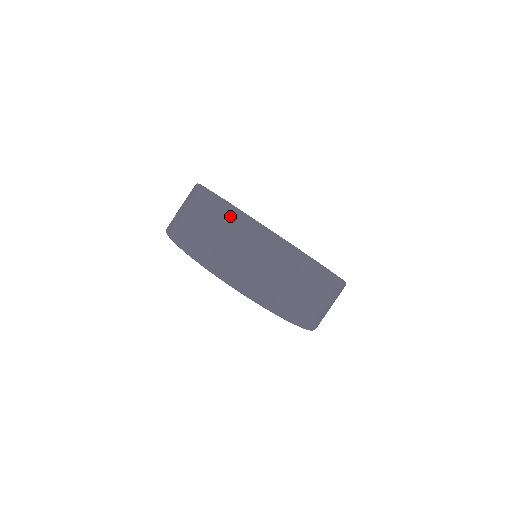
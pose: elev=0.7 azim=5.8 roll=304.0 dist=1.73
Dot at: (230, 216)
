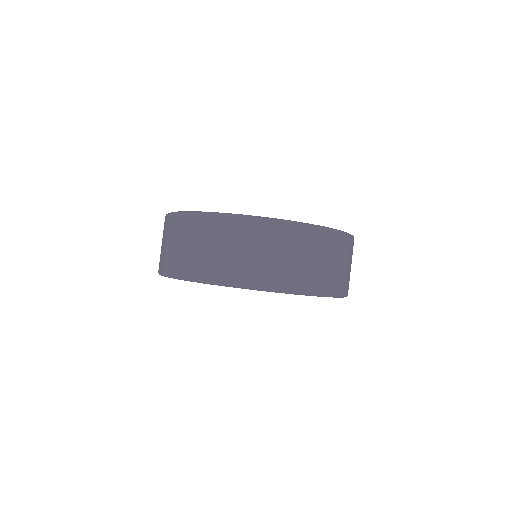
Dot at: (297, 233)
